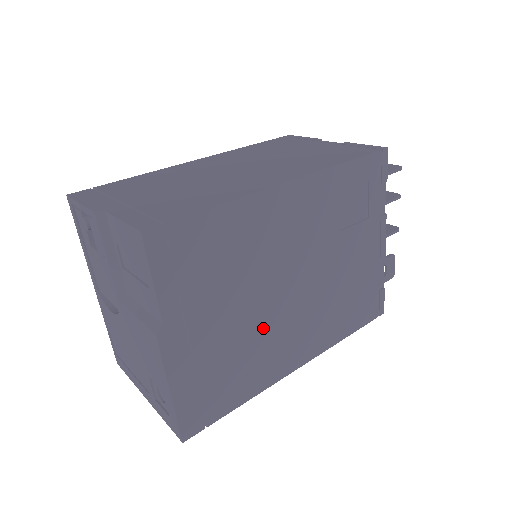
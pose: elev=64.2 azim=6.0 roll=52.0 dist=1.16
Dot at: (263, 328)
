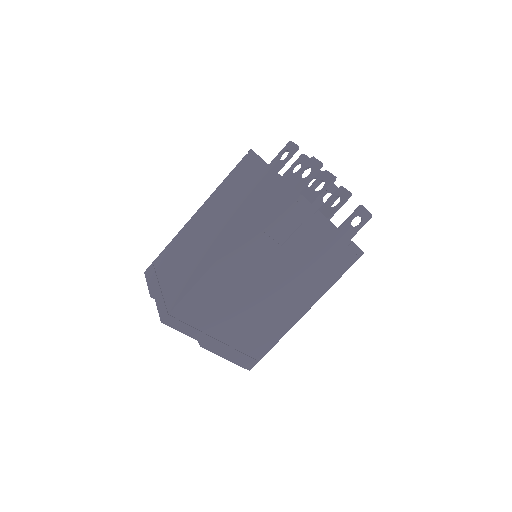
Dot at: (262, 313)
